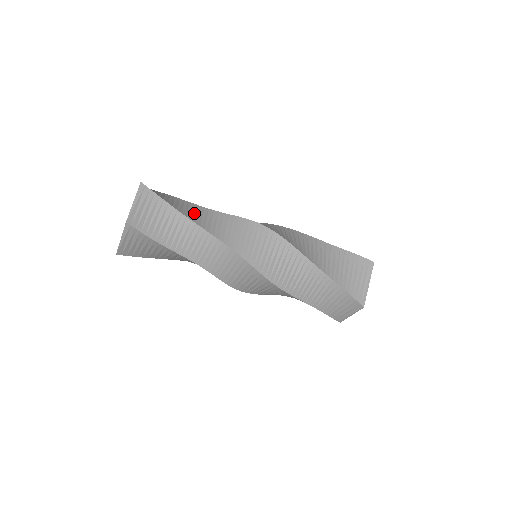
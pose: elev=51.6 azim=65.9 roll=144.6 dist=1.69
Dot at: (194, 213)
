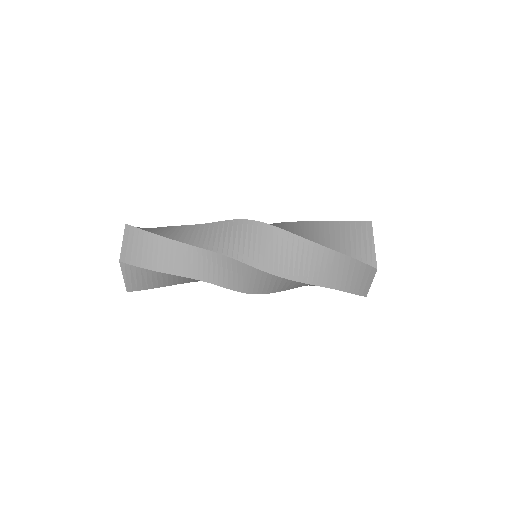
Dot at: (179, 261)
